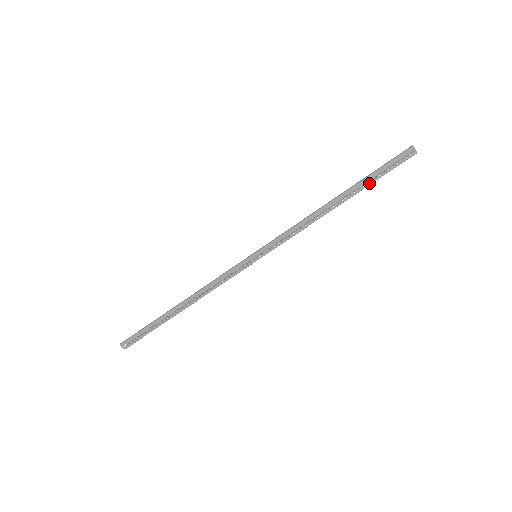
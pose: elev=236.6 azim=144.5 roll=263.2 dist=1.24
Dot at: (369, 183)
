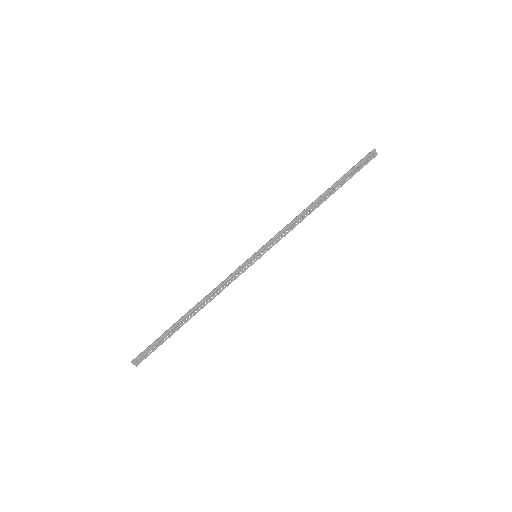
Dot at: (344, 182)
